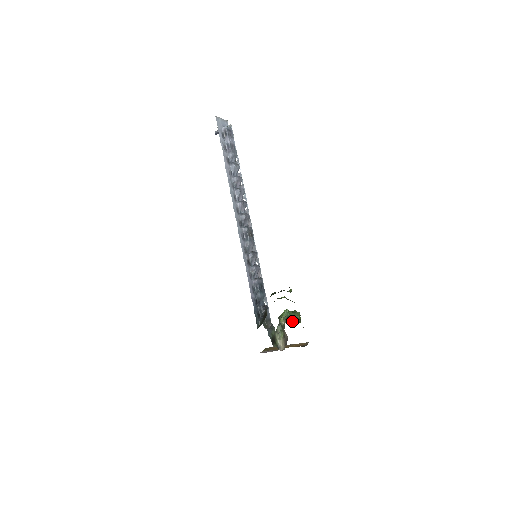
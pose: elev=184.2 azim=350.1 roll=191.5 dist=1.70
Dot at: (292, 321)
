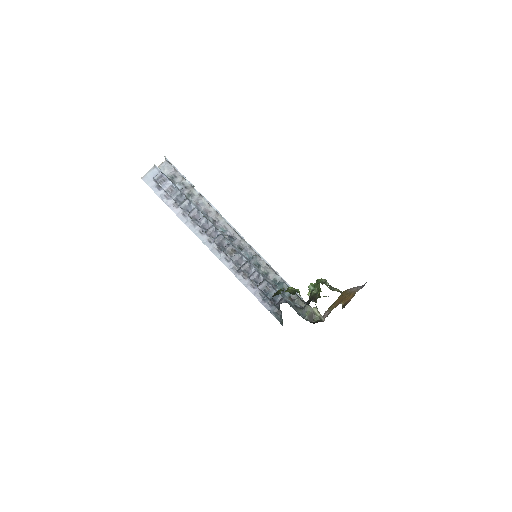
Dot at: (309, 303)
